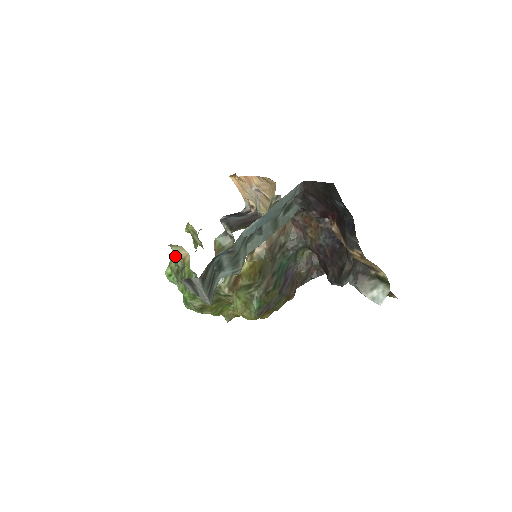
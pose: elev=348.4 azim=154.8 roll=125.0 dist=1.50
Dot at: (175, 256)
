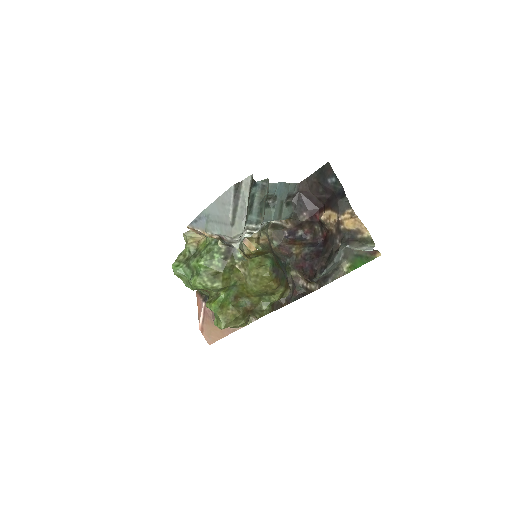
Dot at: (189, 241)
